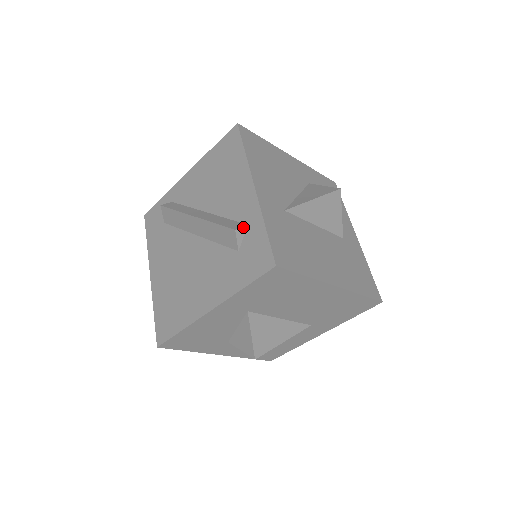
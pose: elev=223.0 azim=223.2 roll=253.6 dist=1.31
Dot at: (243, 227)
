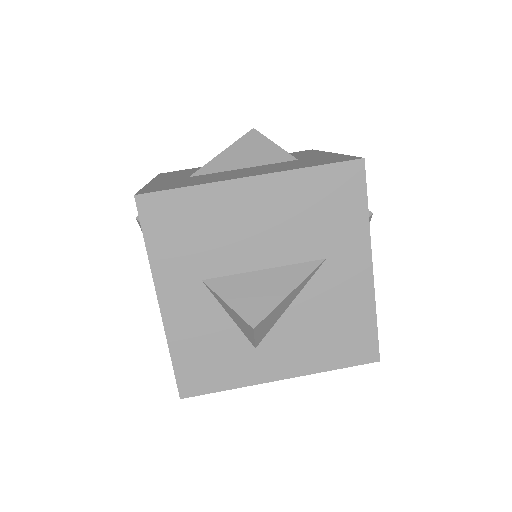
Dot at: occluded
